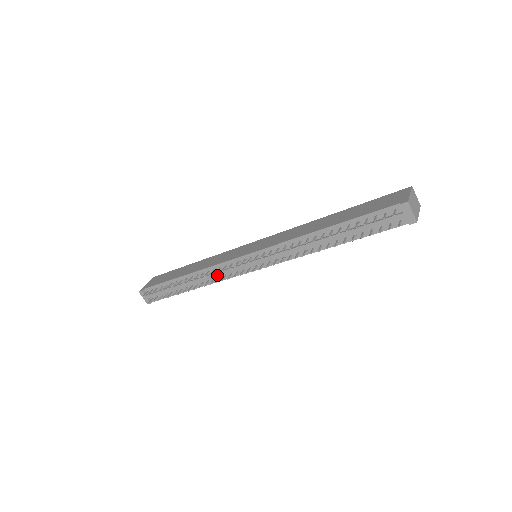
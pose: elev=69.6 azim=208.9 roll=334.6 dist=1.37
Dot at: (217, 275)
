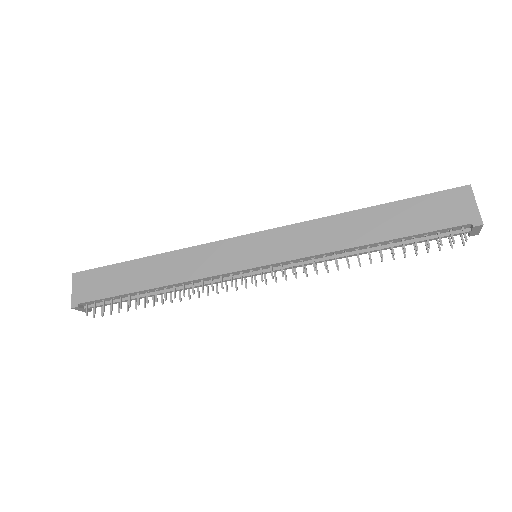
Dot at: (206, 285)
